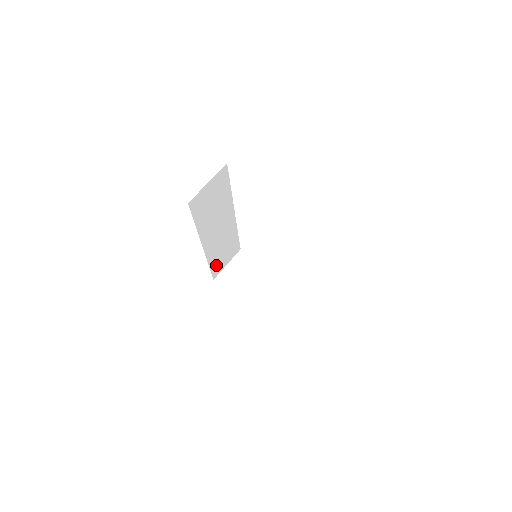
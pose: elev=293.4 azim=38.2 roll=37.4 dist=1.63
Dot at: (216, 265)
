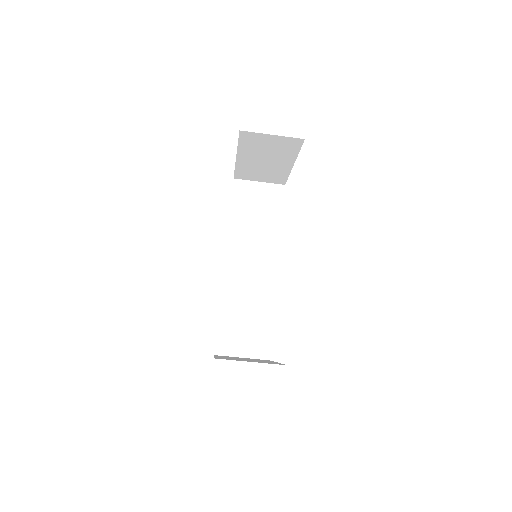
Dot at: occluded
